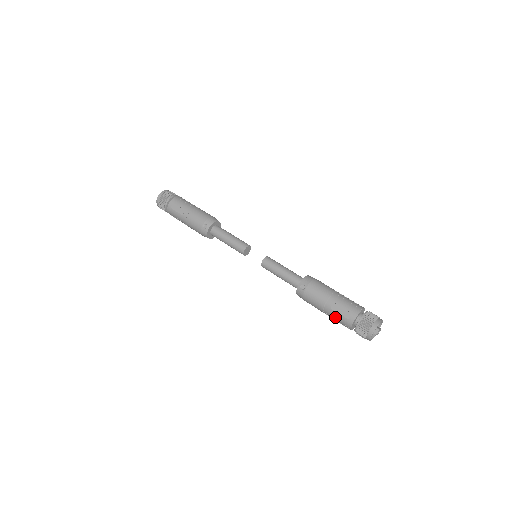
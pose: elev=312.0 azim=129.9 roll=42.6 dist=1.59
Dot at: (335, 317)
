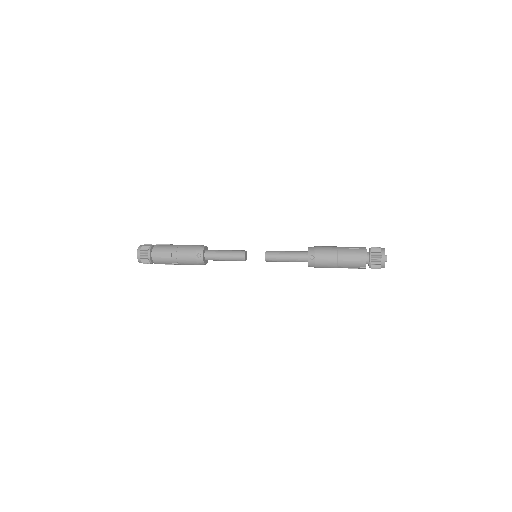
Dot at: (350, 266)
